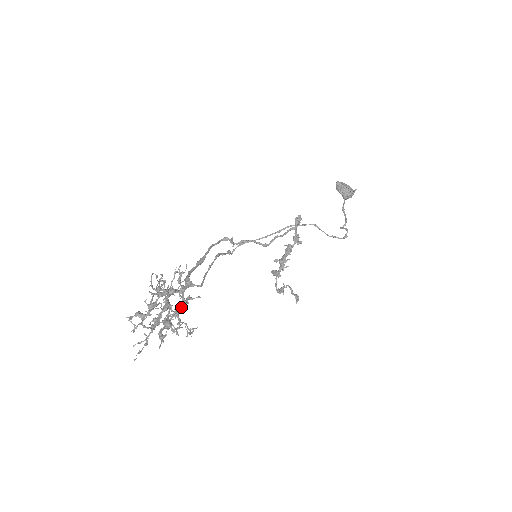
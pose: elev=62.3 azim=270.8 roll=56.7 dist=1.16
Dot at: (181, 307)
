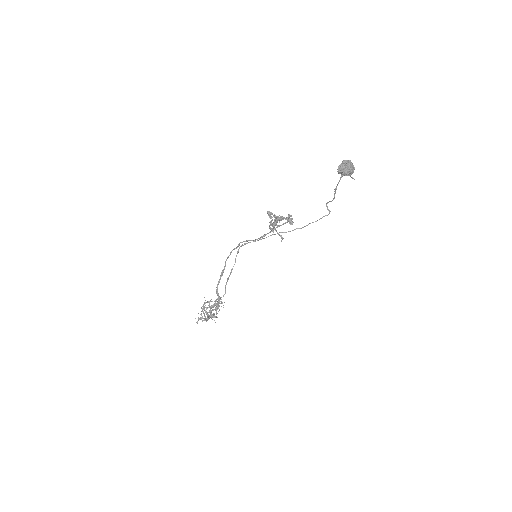
Dot at: occluded
